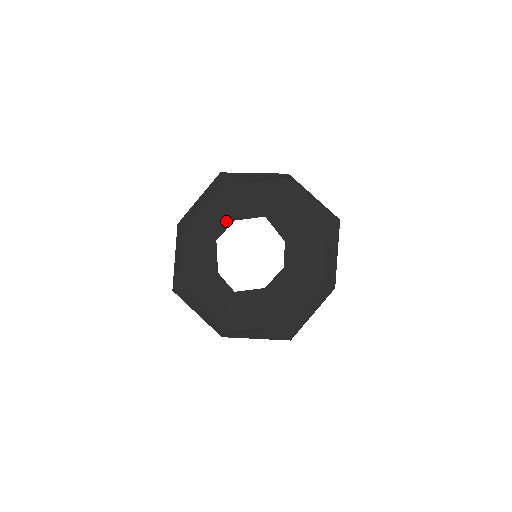
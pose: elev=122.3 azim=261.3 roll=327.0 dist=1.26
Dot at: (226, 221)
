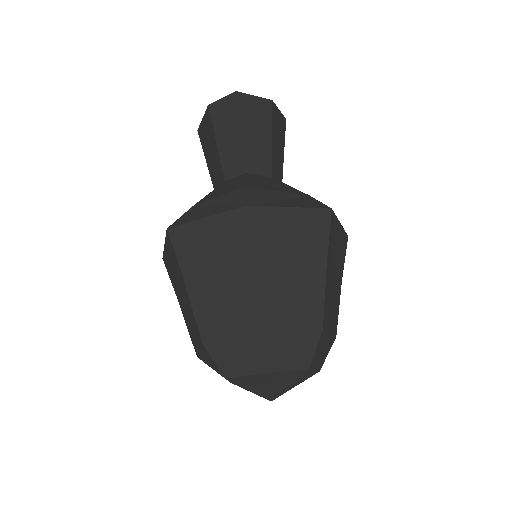
Dot at: occluded
